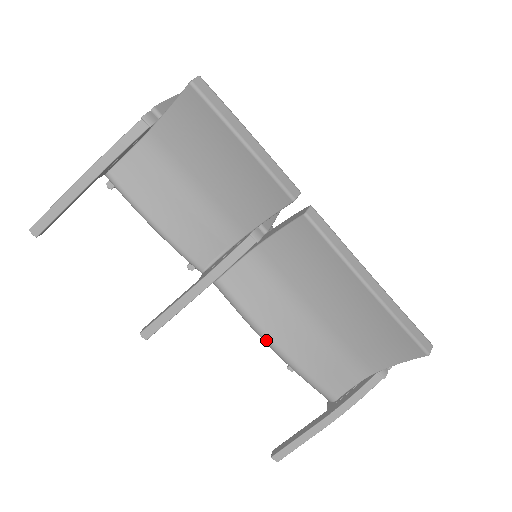
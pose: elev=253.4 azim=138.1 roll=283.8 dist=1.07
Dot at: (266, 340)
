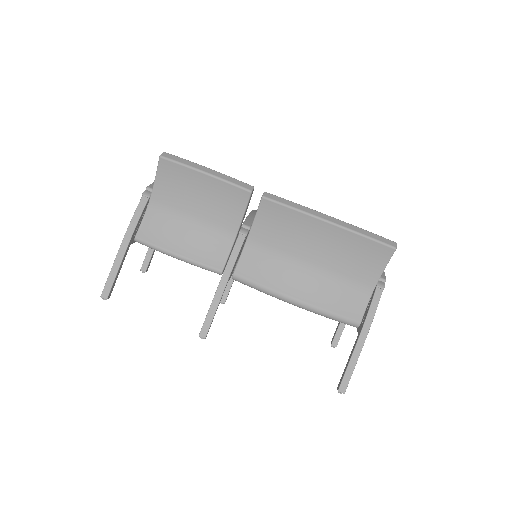
Dot at: (285, 299)
